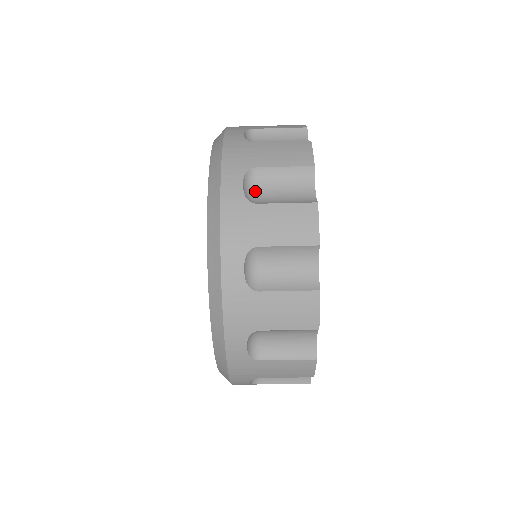
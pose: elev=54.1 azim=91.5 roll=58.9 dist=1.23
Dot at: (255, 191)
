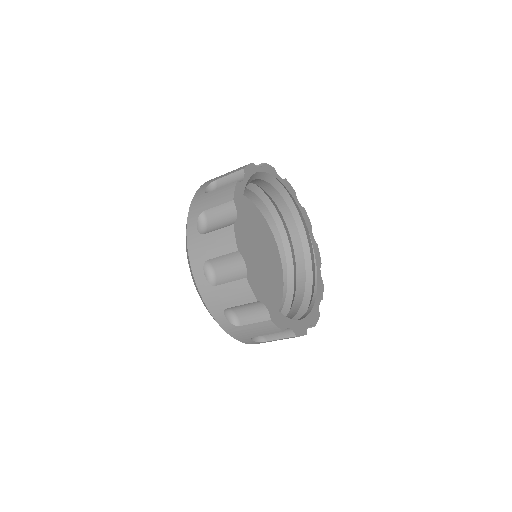
Dot at: occluded
